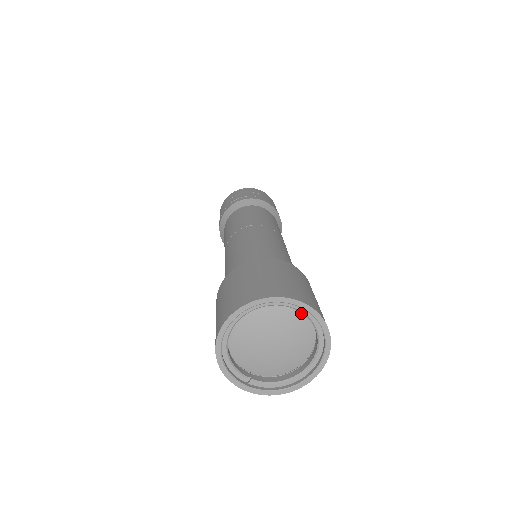
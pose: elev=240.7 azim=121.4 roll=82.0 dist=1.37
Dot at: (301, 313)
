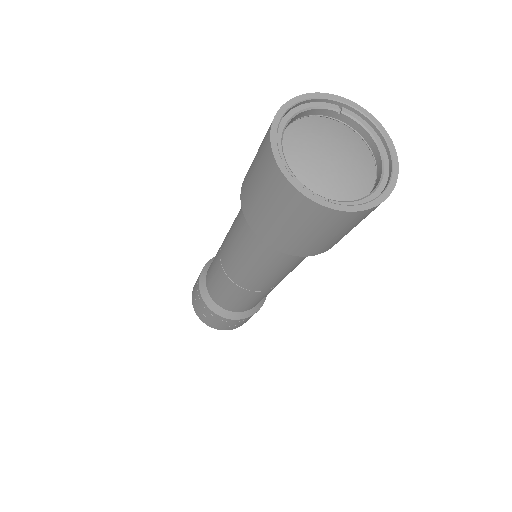
Dot at: (343, 127)
